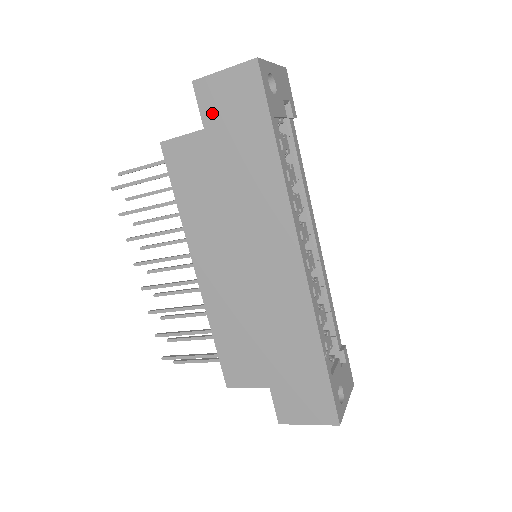
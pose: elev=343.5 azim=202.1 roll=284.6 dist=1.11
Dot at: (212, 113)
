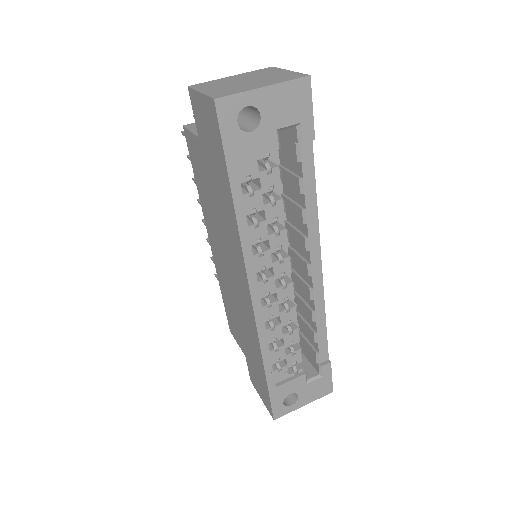
Dot at: (200, 128)
